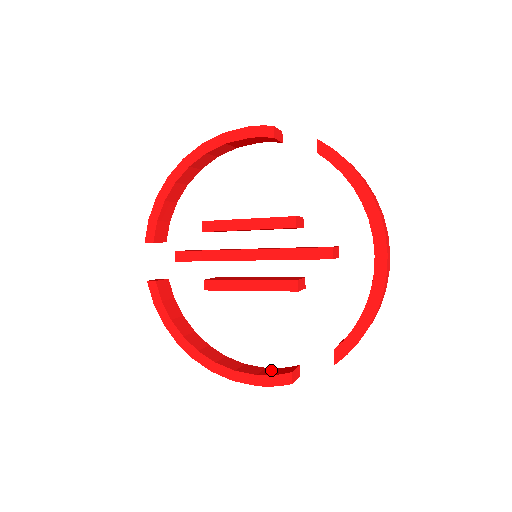
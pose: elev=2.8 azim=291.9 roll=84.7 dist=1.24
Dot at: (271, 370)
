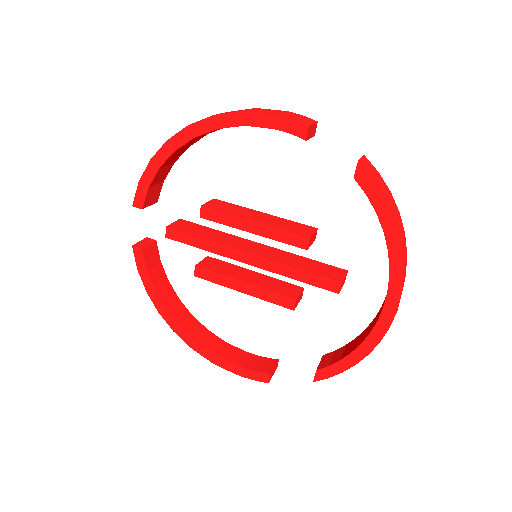
Dot at: (250, 358)
